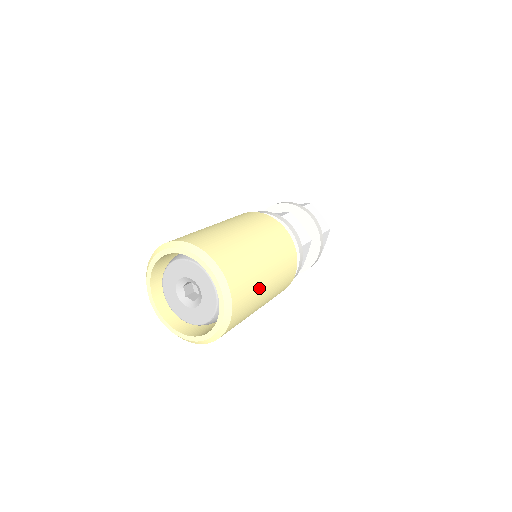
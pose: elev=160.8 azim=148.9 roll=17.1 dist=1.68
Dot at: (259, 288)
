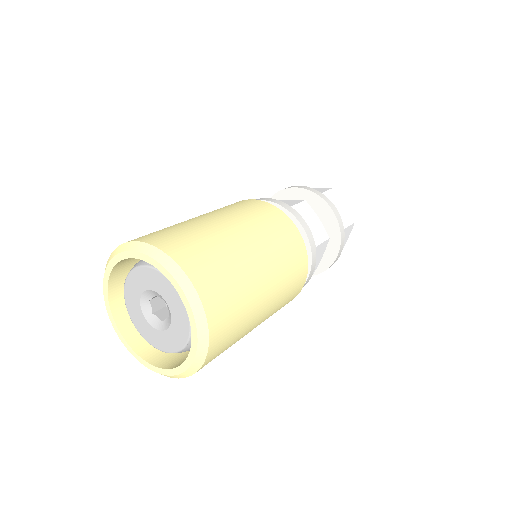
Dot at: (224, 243)
